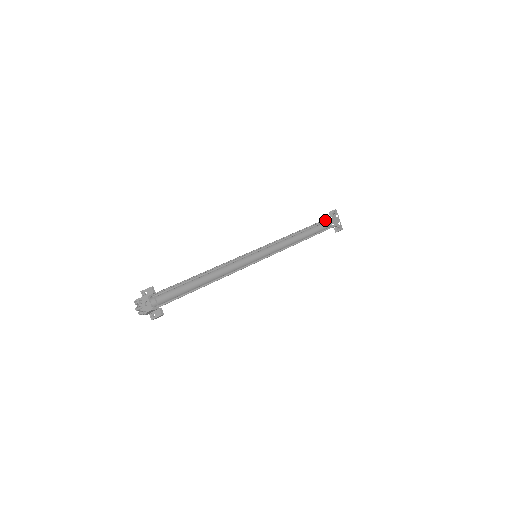
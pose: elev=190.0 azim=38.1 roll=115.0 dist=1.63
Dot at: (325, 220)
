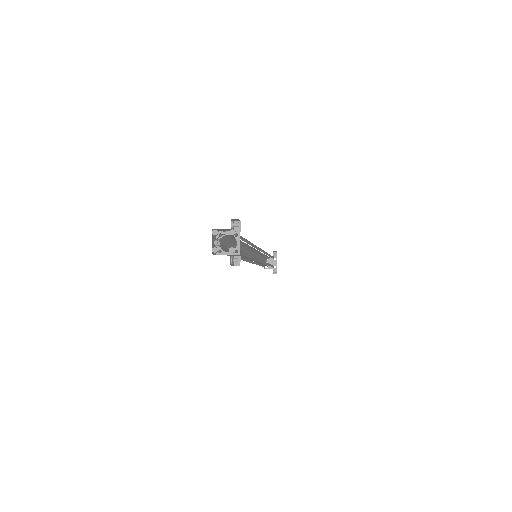
Dot at: (272, 257)
